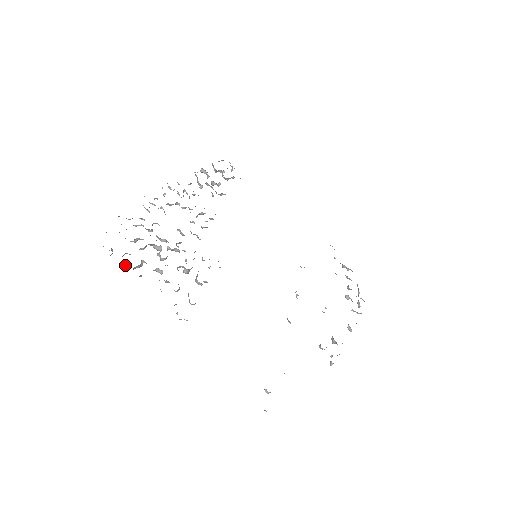
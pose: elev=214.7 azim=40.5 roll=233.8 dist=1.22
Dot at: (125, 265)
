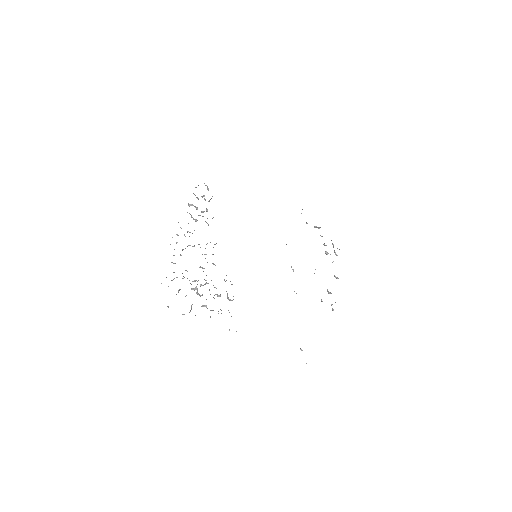
Dot at: (182, 314)
